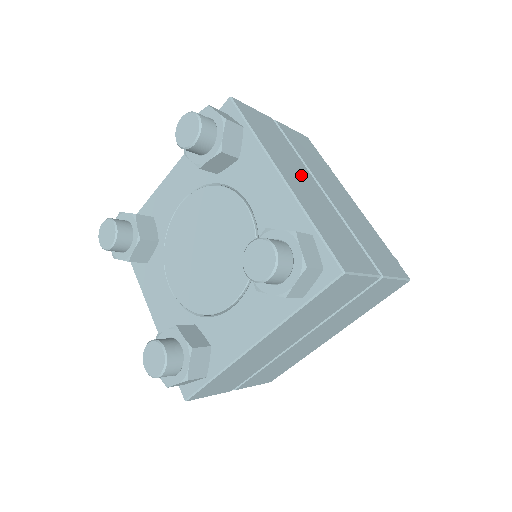
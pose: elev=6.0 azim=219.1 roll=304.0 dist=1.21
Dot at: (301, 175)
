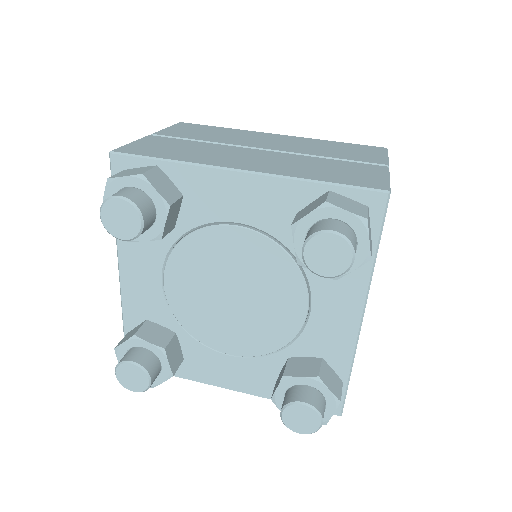
Dot at: (242, 155)
